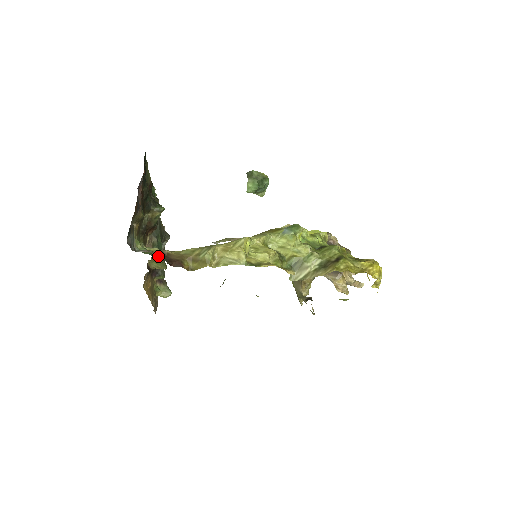
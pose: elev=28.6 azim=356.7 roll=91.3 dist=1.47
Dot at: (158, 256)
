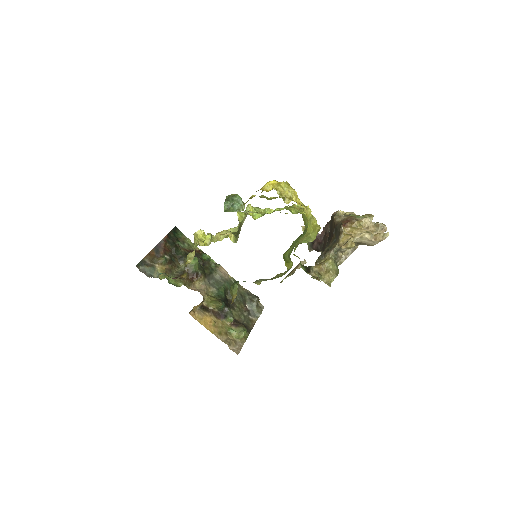
Dot at: occluded
